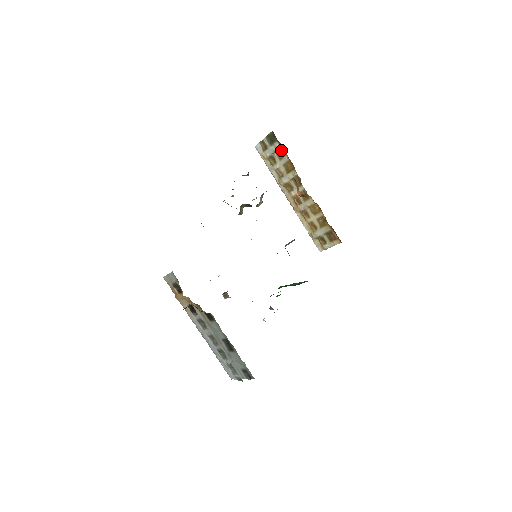
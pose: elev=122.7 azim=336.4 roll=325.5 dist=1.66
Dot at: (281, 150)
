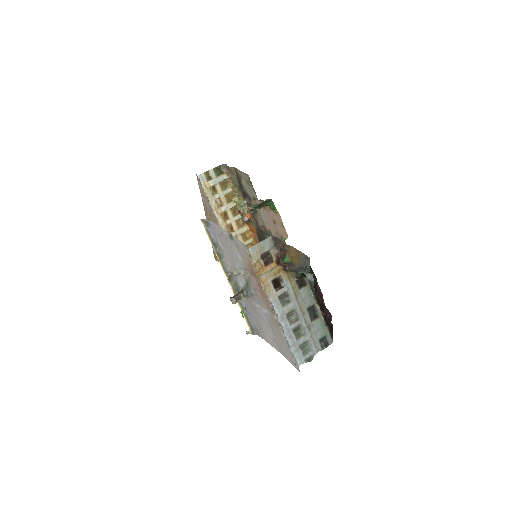
Dot at: (225, 182)
